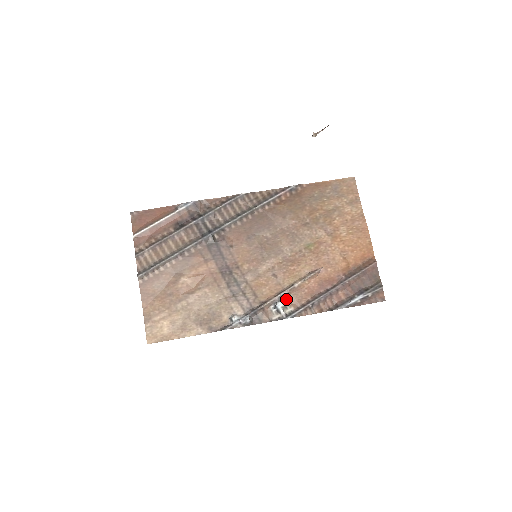
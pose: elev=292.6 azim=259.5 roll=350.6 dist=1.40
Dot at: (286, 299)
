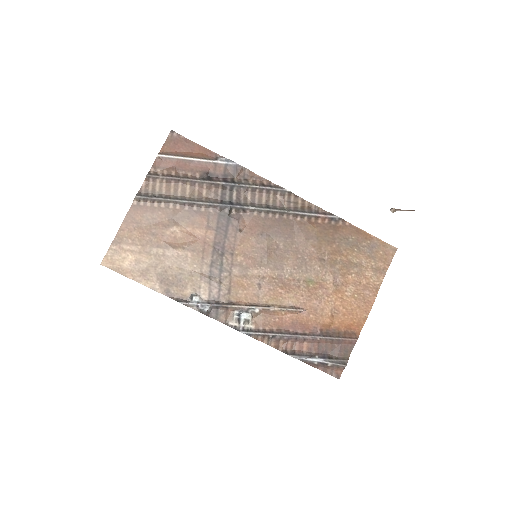
Dot at: (254, 314)
